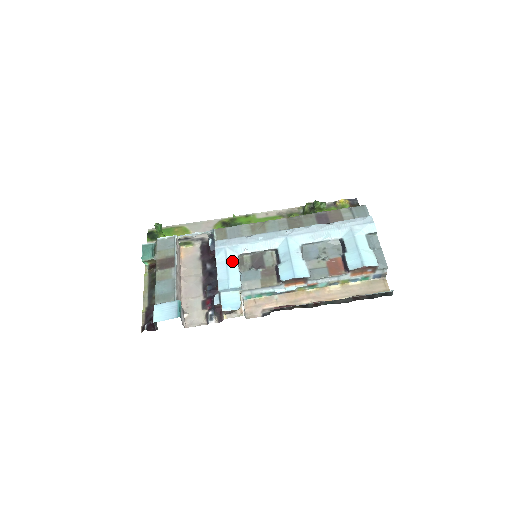
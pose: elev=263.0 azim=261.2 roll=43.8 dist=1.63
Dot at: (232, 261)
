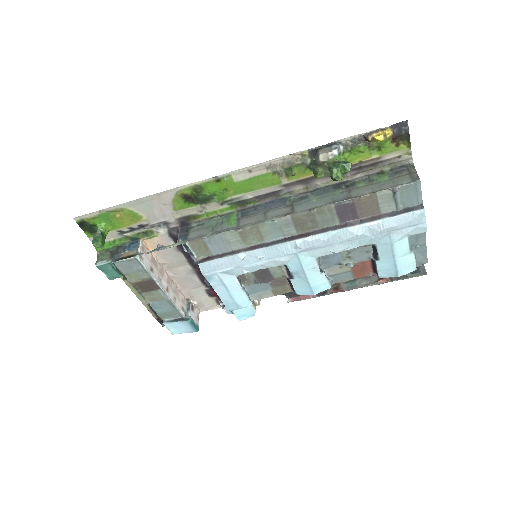
Dot at: (232, 285)
